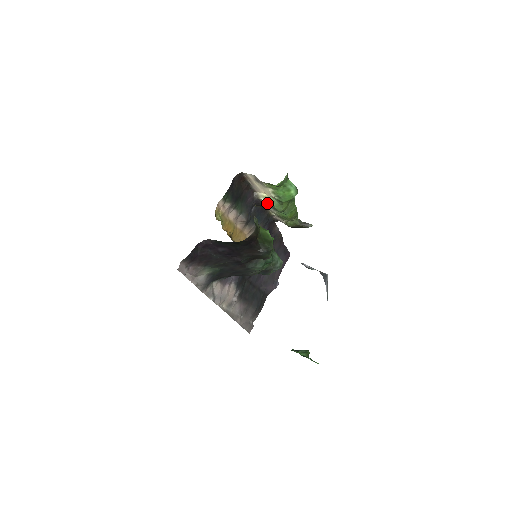
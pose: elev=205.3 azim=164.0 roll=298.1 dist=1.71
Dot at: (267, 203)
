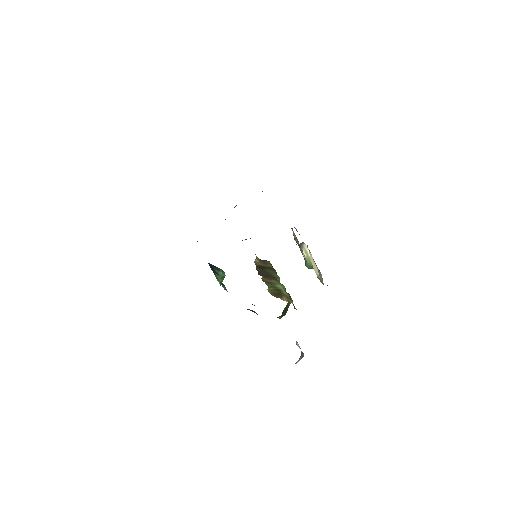
Dot at: (304, 257)
